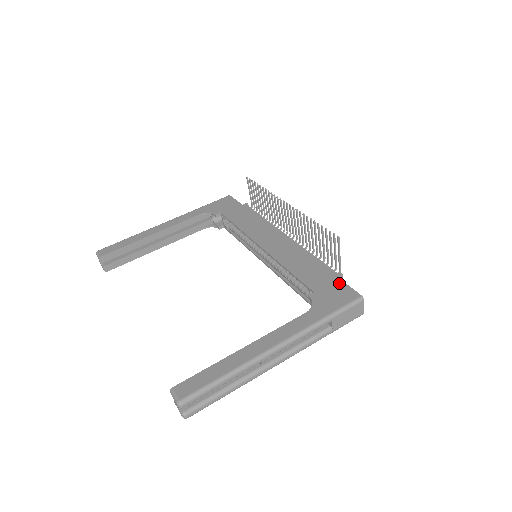
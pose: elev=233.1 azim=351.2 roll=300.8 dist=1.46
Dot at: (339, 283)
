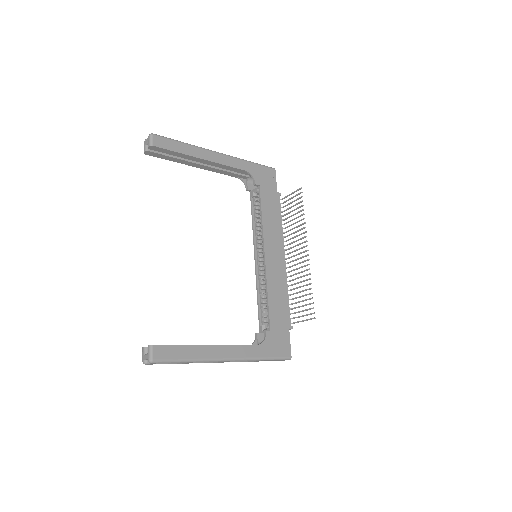
Dot at: (287, 335)
